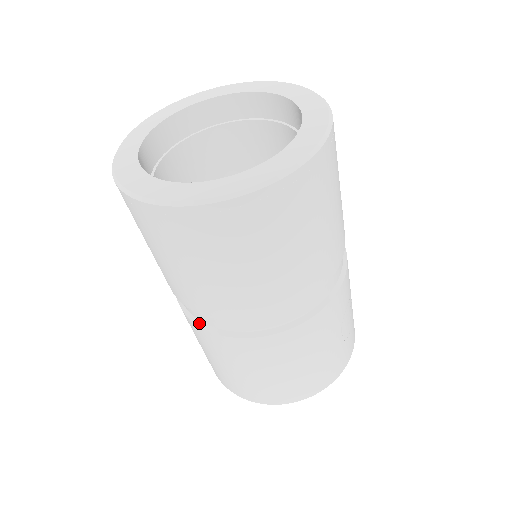
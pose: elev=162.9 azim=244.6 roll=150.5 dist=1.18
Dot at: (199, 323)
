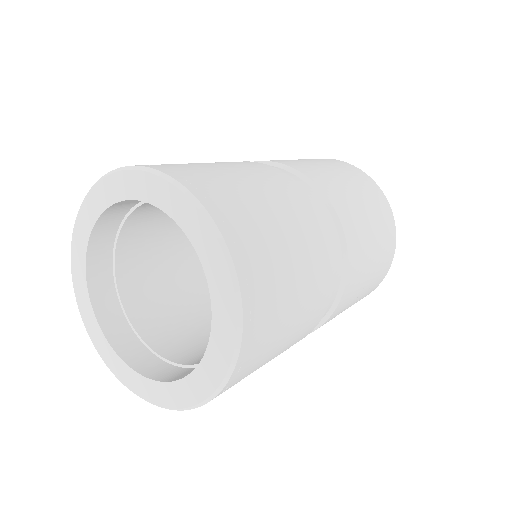
Dot at: occluded
